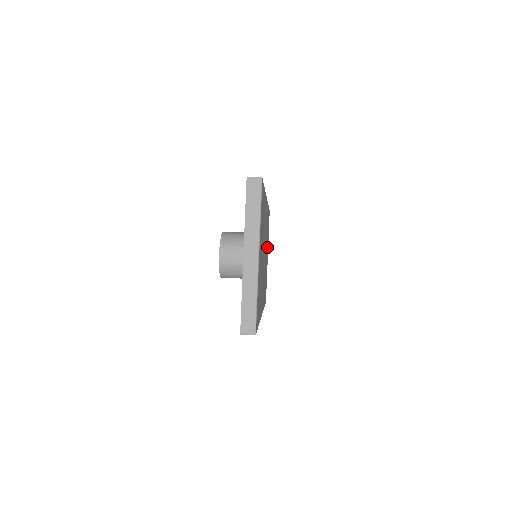
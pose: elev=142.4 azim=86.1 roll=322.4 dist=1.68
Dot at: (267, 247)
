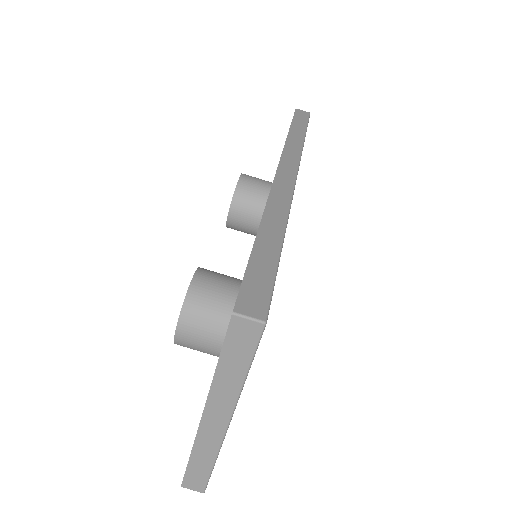
Dot at: occluded
